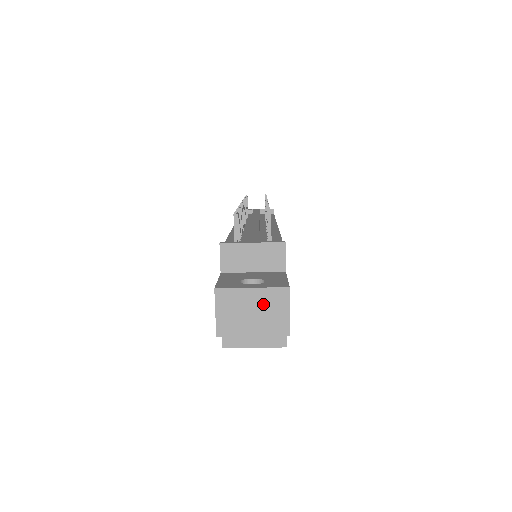
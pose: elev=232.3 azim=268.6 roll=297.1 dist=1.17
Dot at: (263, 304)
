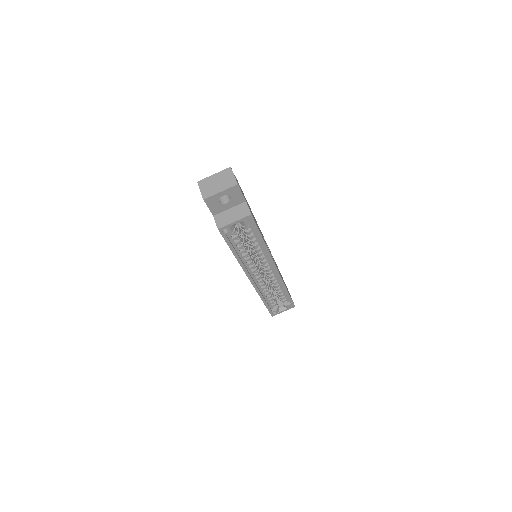
Dot at: (221, 178)
